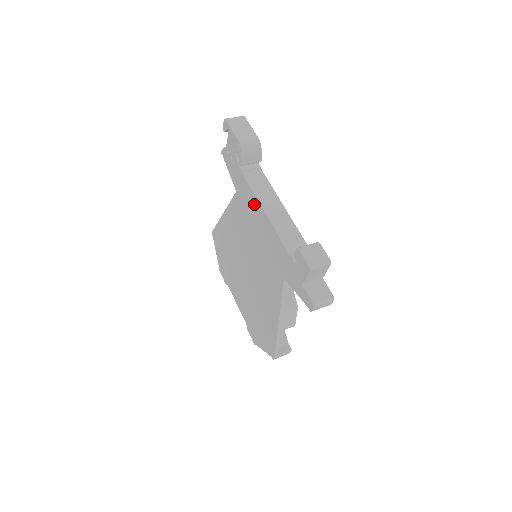
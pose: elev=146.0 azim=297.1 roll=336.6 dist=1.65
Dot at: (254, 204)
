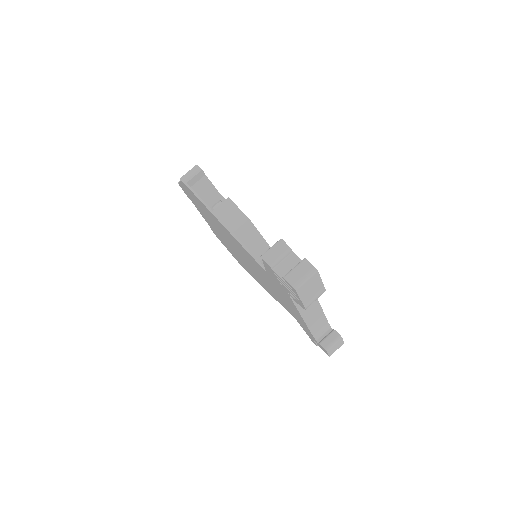
Dot at: occluded
